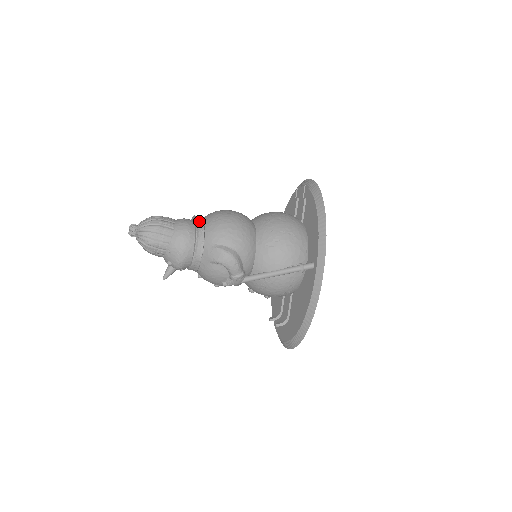
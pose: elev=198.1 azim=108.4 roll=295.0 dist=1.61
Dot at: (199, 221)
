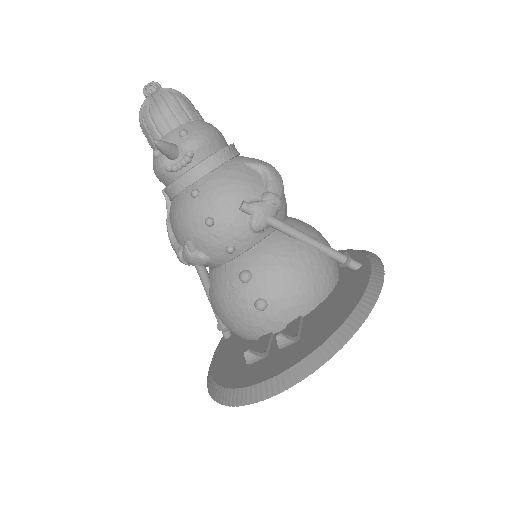
Dot at: occluded
